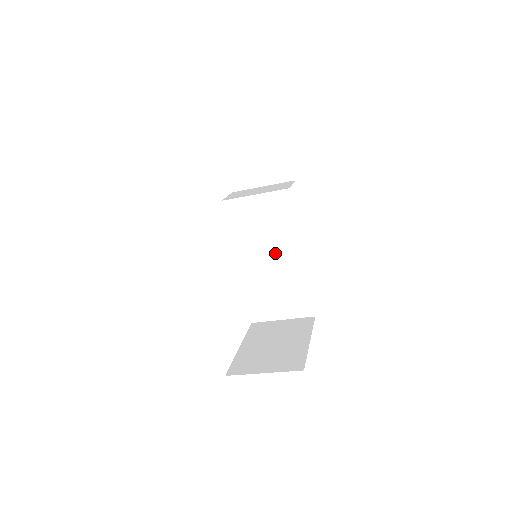
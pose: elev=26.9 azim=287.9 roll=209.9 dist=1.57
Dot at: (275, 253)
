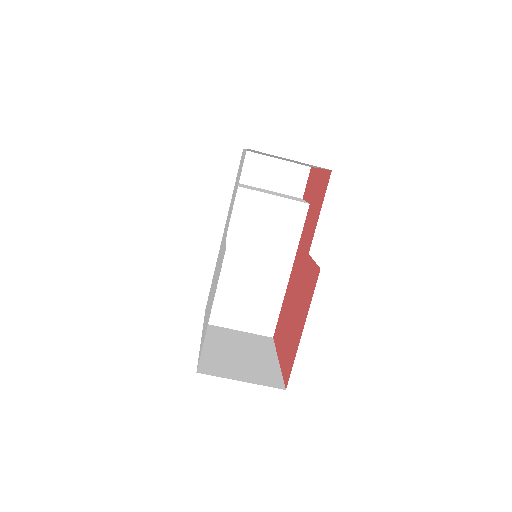
Dot at: (265, 260)
